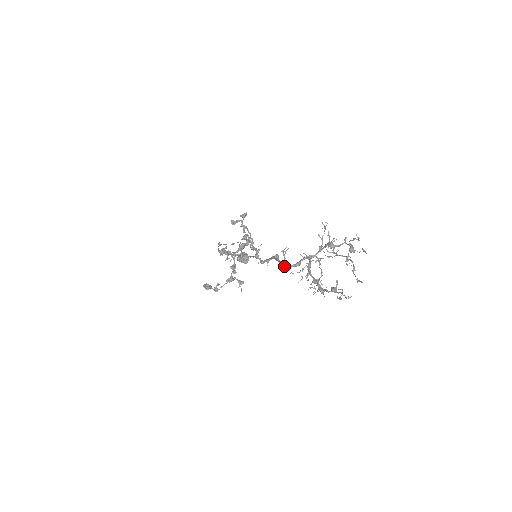
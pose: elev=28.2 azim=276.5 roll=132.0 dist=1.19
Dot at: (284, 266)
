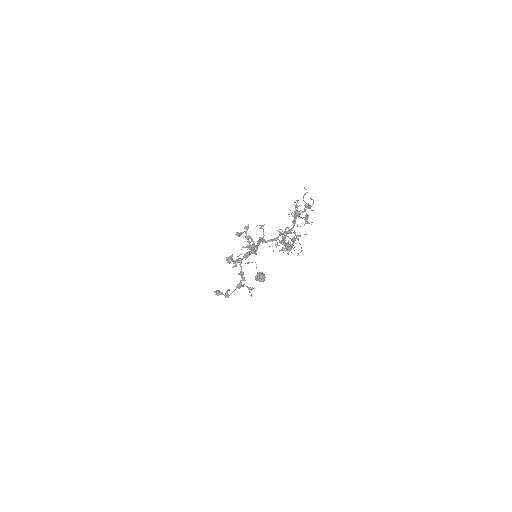
Dot at: (264, 242)
